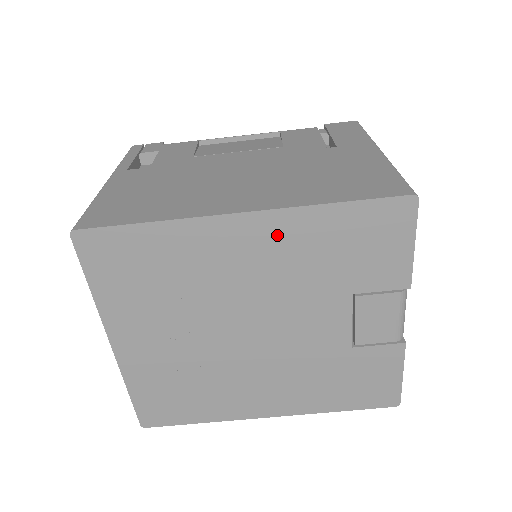
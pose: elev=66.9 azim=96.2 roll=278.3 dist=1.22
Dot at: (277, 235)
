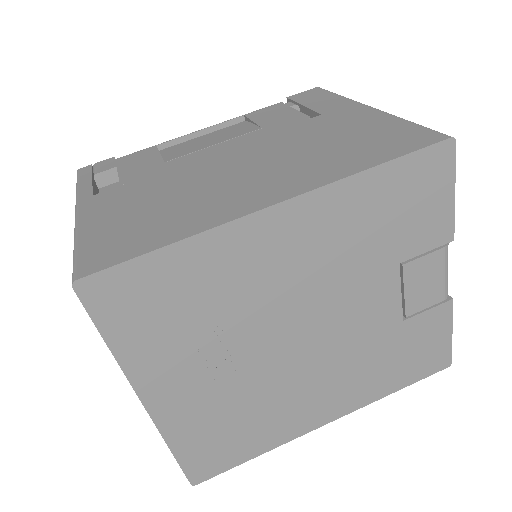
Dot at: (318, 220)
